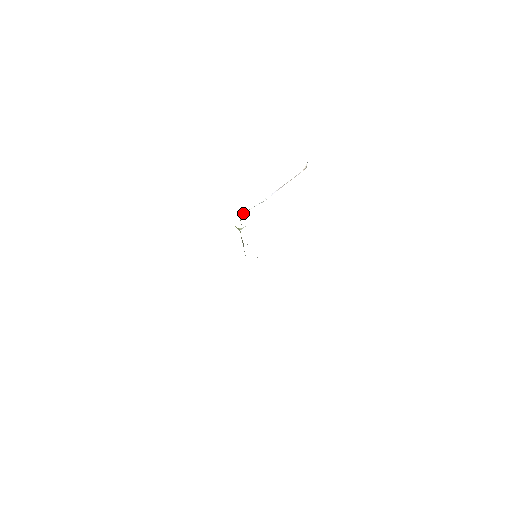
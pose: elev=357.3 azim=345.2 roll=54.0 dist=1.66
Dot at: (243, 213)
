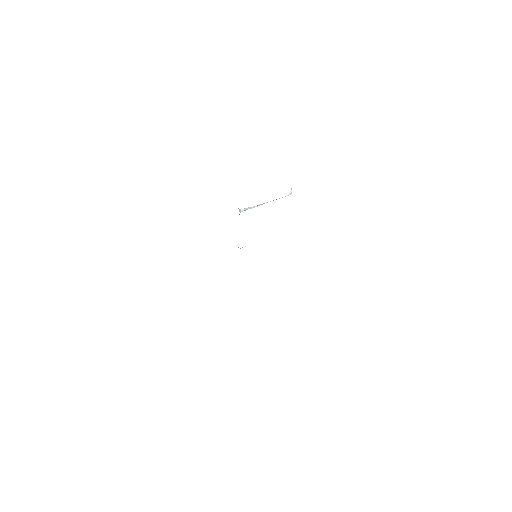
Dot at: (241, 209)
